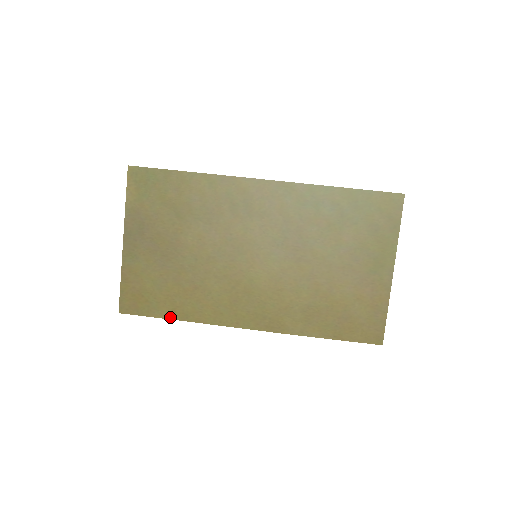
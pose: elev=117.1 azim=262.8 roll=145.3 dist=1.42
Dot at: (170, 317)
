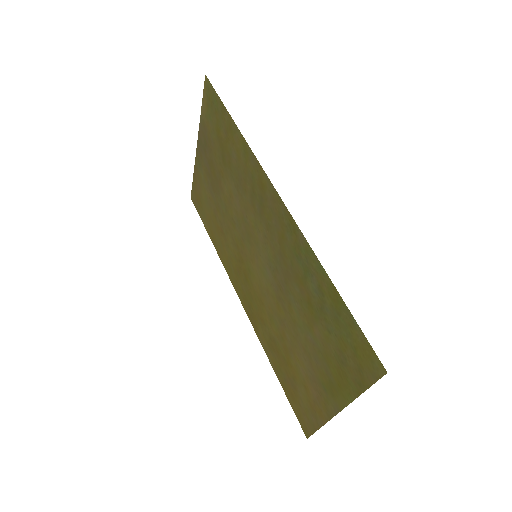
Dot at: (209, 234)
